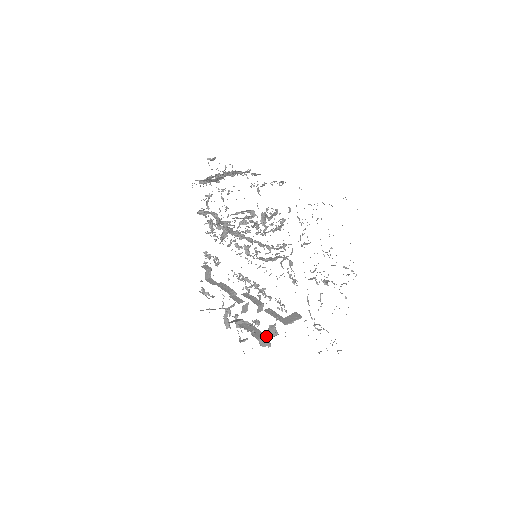
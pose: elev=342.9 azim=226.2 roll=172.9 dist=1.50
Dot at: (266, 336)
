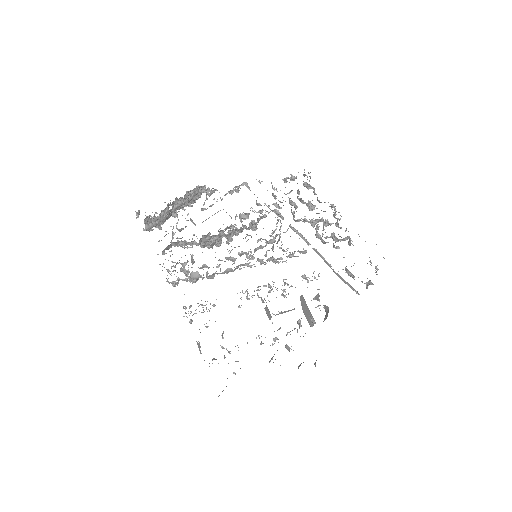
Dot at: occluded
